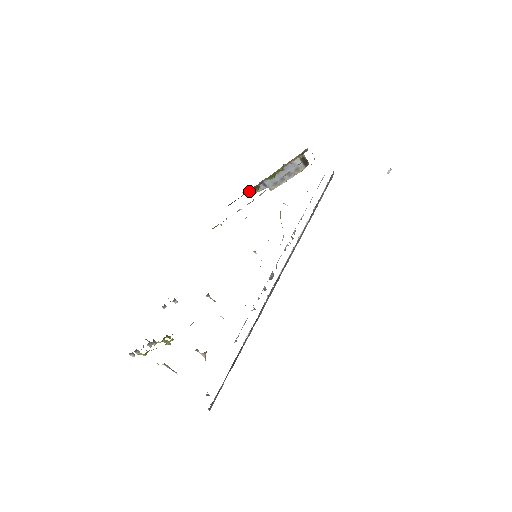
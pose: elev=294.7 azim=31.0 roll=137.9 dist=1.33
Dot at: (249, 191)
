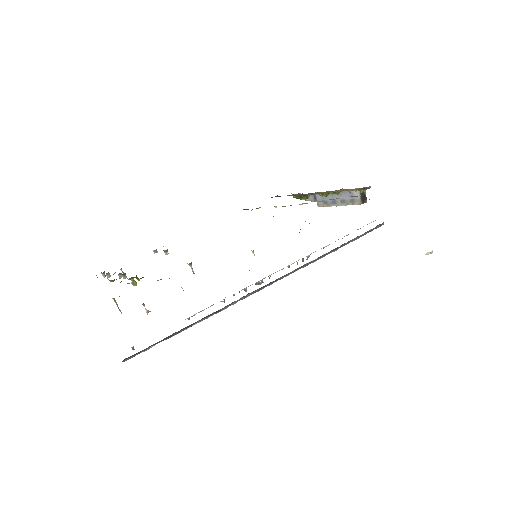
Dot at: (297, 195)
